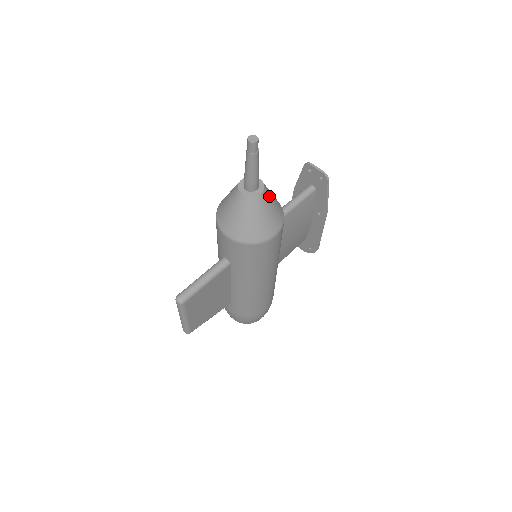
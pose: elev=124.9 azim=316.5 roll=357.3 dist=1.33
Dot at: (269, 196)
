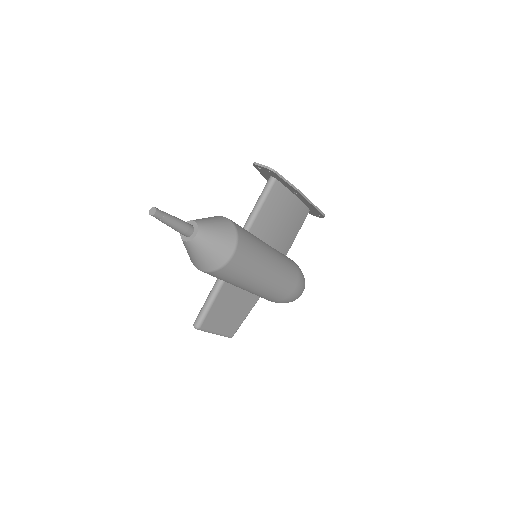
Dot at: (208, 230)
